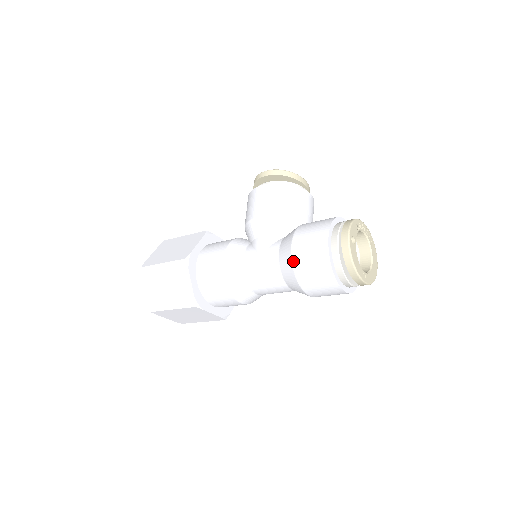
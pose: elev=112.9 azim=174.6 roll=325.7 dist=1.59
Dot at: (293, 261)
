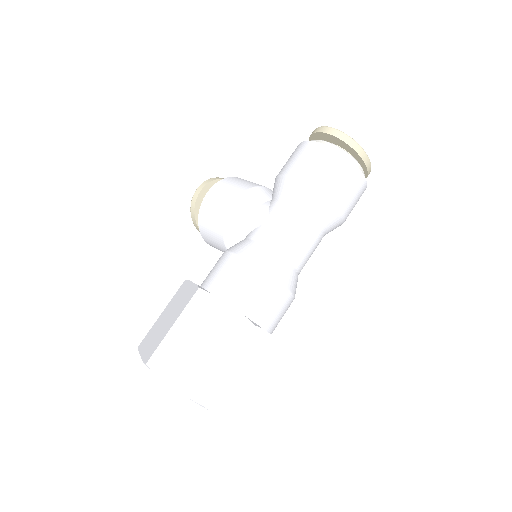
Dot at: (307, 181)
